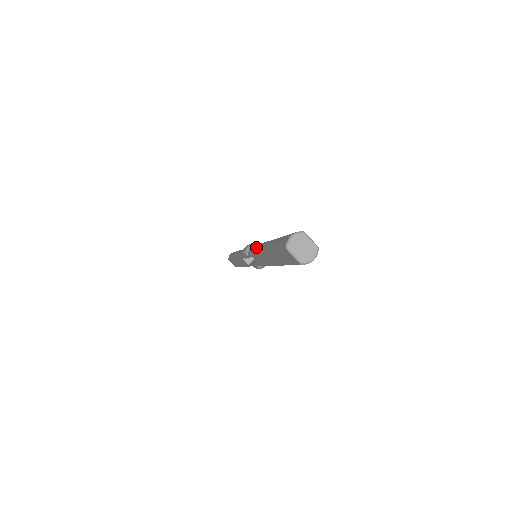
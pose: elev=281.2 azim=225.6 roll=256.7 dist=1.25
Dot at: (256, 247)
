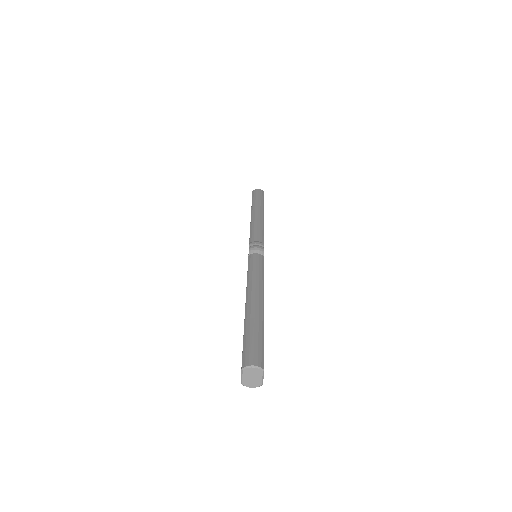
Dot at: (254, 273)
